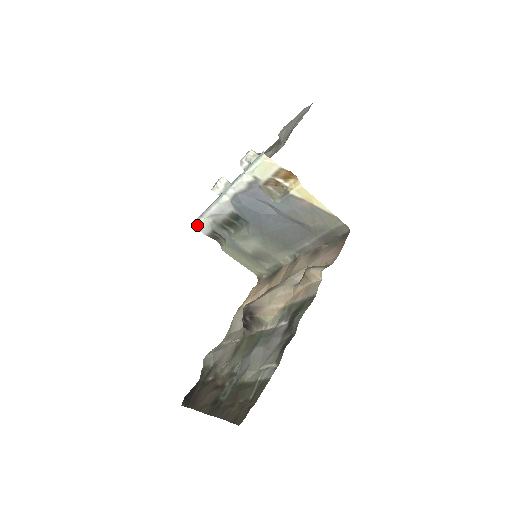
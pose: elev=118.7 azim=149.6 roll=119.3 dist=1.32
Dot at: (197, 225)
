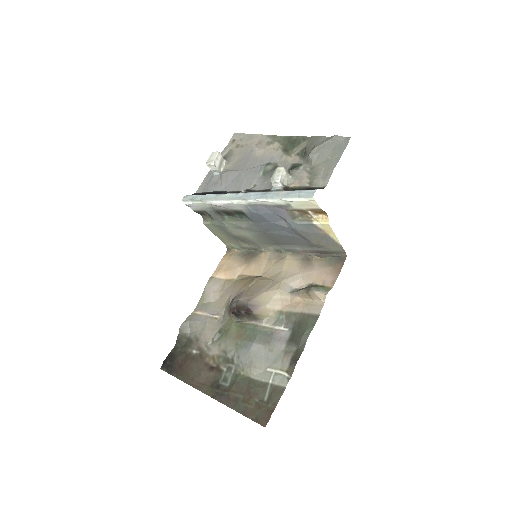
Dot at: (190, 203)
